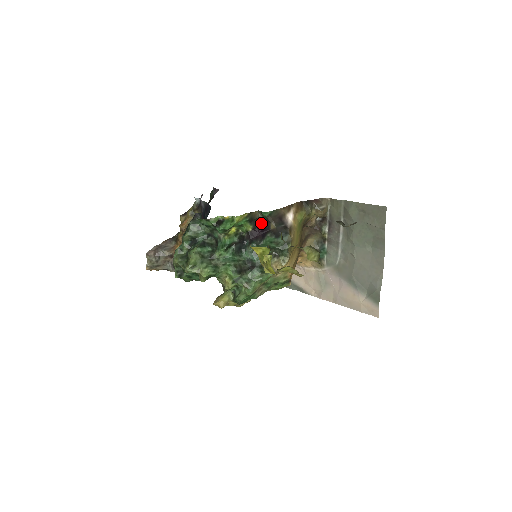
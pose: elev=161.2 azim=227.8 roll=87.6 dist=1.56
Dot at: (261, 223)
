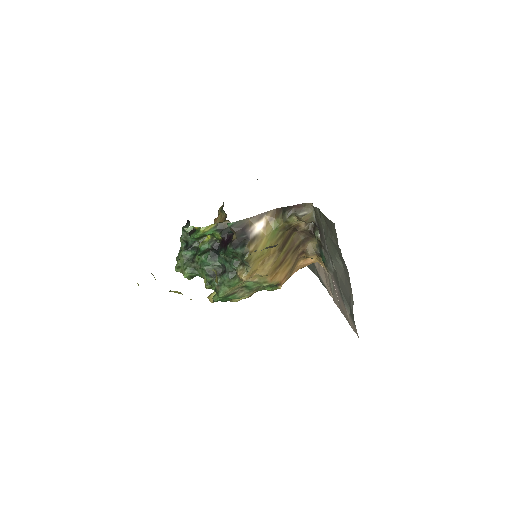
Dot at: (230, 232)
